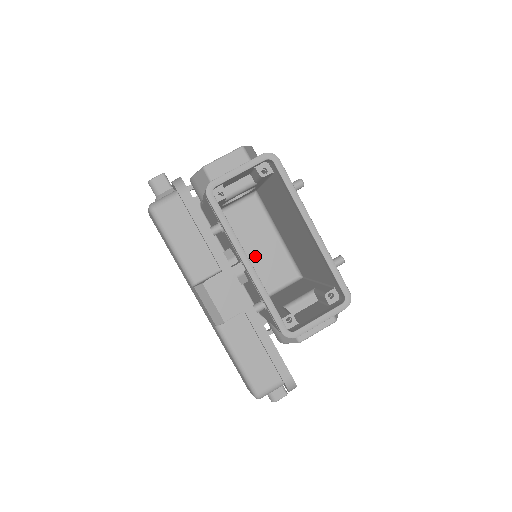
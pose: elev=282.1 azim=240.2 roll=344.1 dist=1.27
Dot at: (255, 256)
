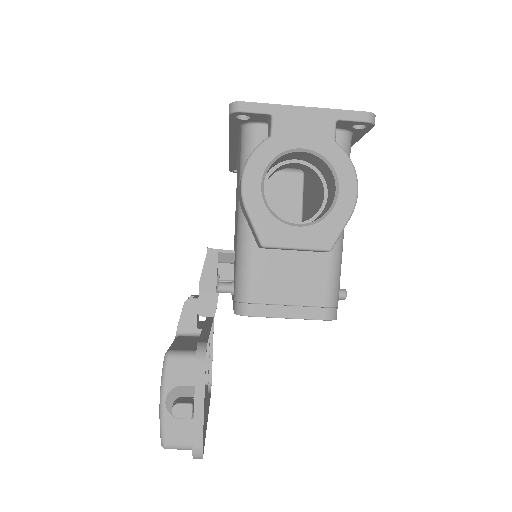
Dot at: occluded
